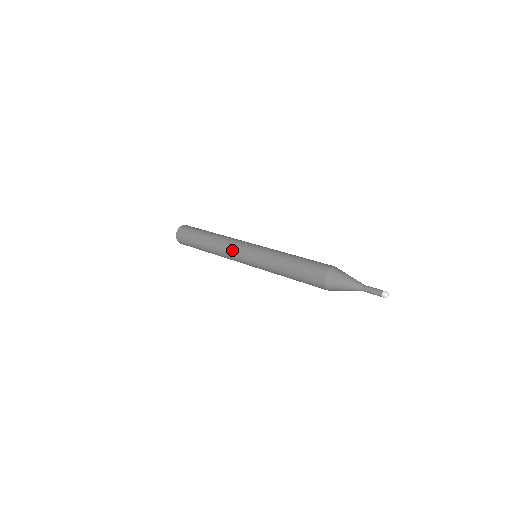
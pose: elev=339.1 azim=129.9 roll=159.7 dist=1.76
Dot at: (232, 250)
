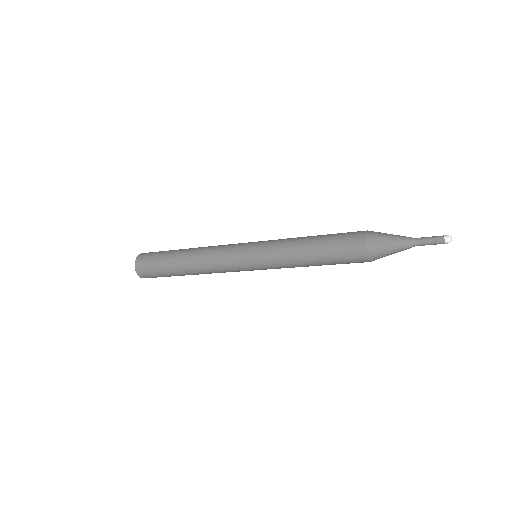
Dot at: (224, 260)
